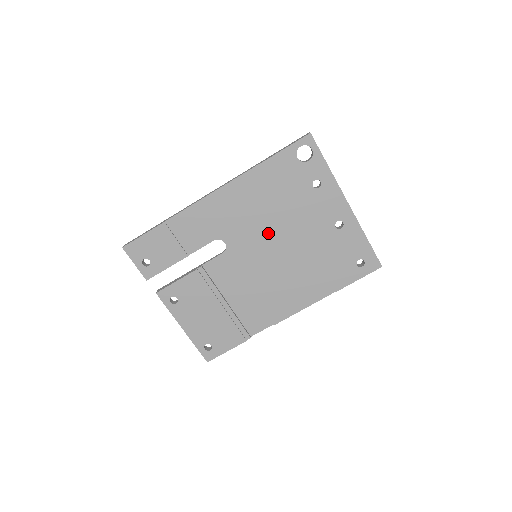
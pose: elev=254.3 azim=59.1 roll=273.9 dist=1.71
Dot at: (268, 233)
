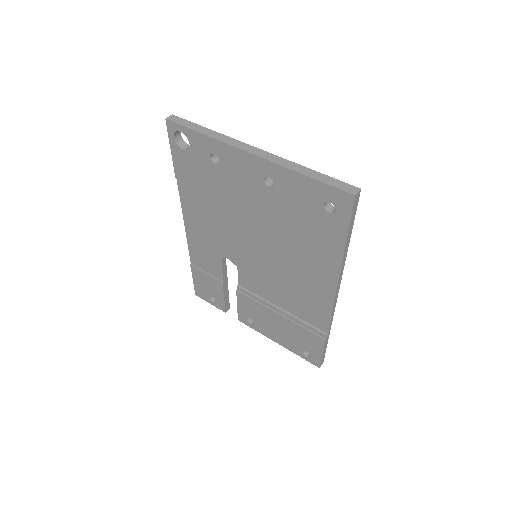
Dot at: (238, 231)
